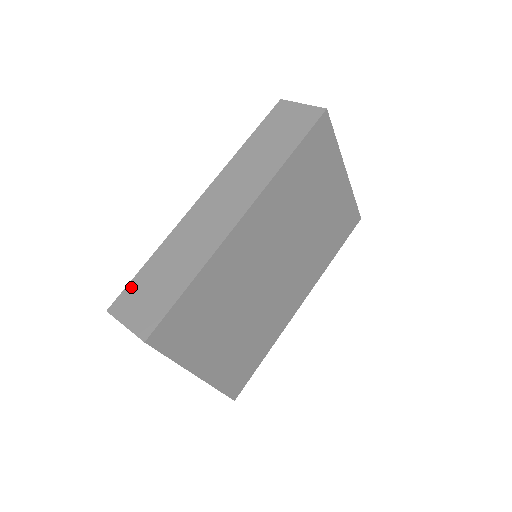
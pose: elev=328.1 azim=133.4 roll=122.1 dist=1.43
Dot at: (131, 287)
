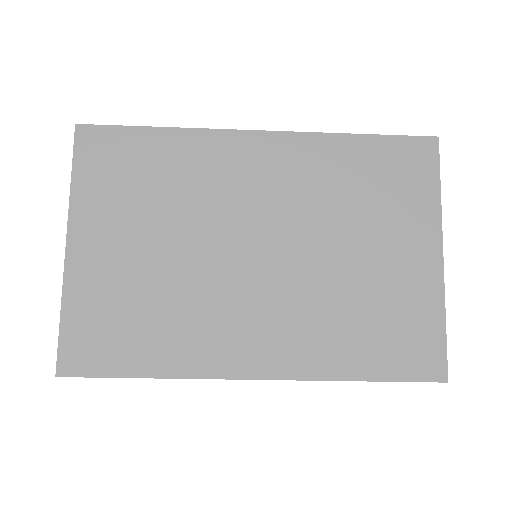
Dot at: occluded
